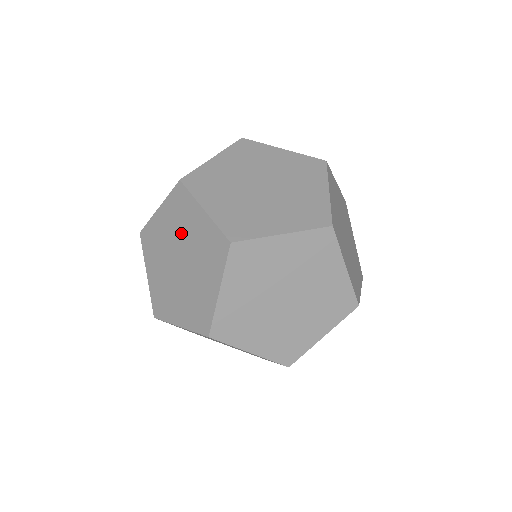
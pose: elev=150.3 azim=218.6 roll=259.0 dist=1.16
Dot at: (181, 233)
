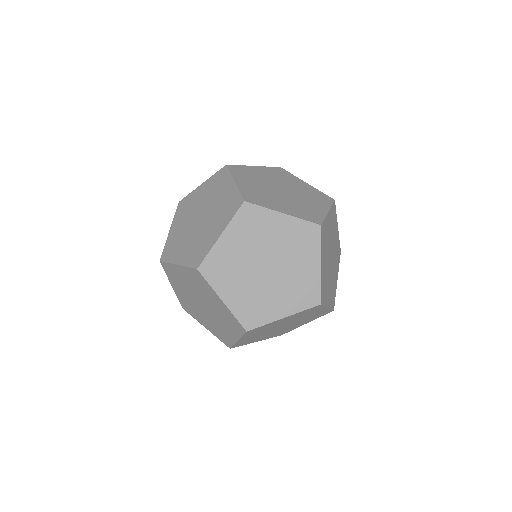
Dot at: (261, 243)
